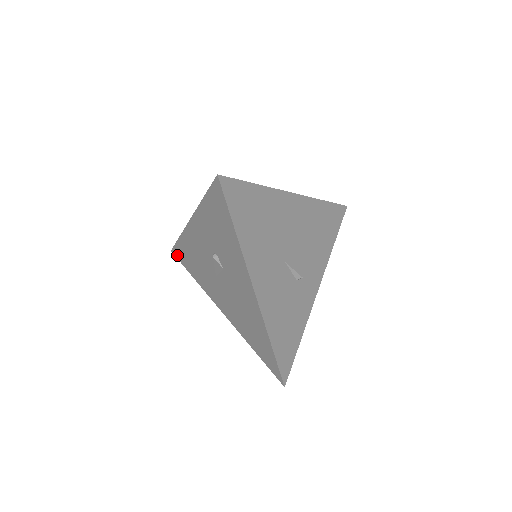
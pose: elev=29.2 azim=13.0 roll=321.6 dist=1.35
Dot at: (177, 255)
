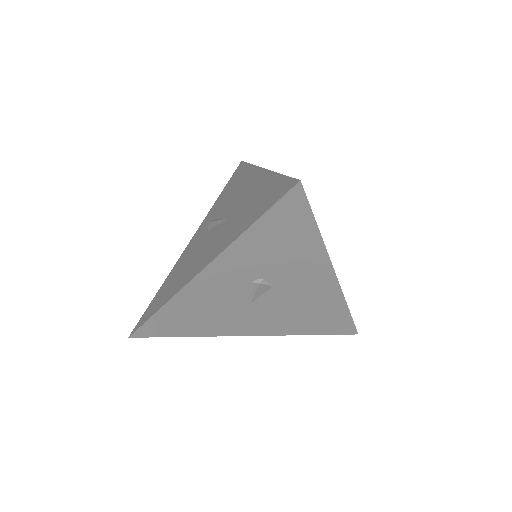
Dot at: (147, 333)
